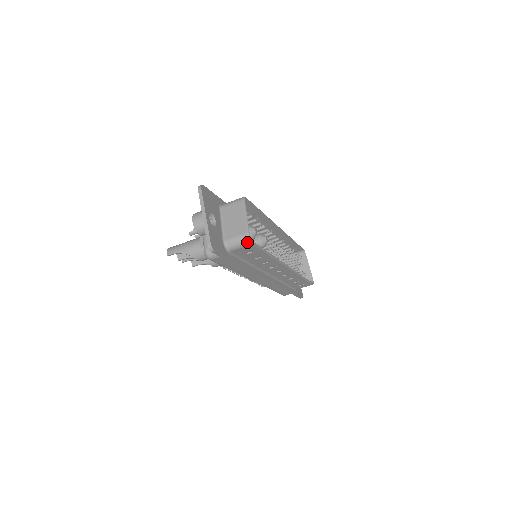
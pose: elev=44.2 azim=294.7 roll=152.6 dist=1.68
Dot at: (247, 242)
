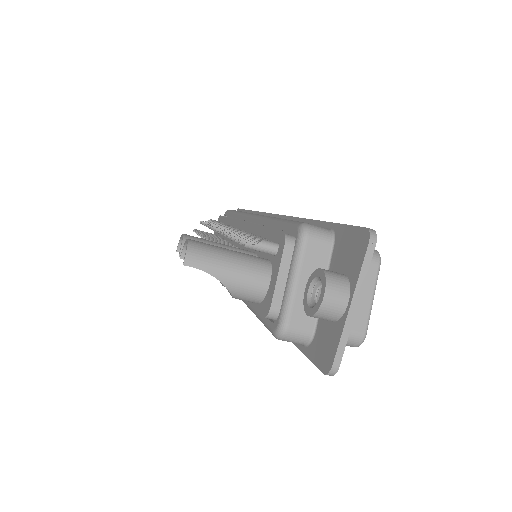
Dot at: (352, 345)
